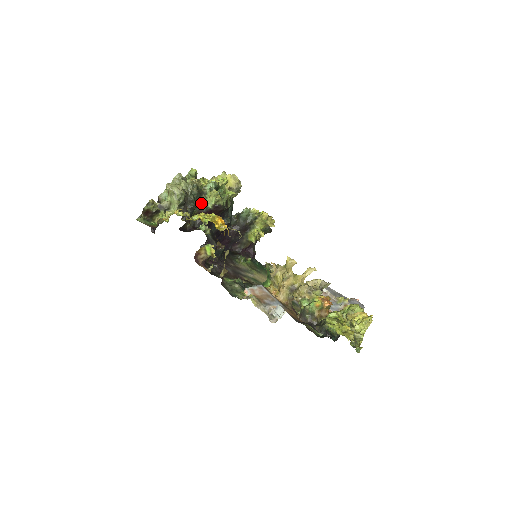
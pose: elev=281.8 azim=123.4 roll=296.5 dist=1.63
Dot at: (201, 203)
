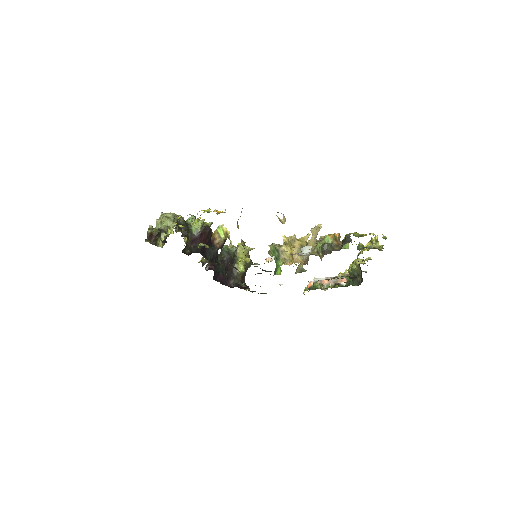
Dot at: (190, 231)
